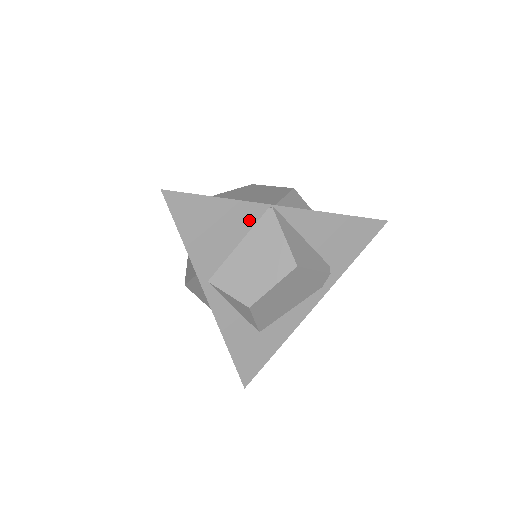
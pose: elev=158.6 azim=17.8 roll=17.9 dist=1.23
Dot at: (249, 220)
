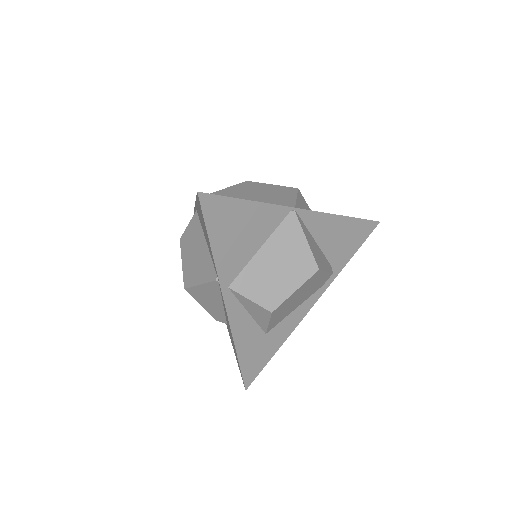
Dot at: (273, 223)
